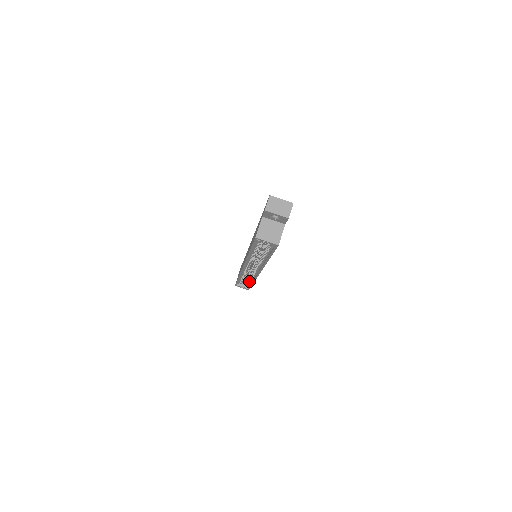
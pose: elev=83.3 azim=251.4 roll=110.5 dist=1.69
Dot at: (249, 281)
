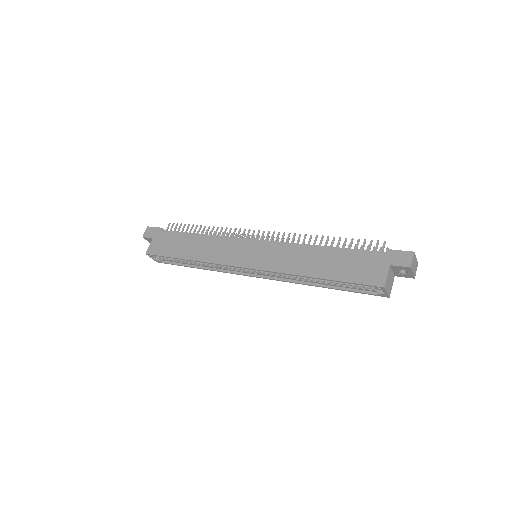
Dot at: (191, 263)
